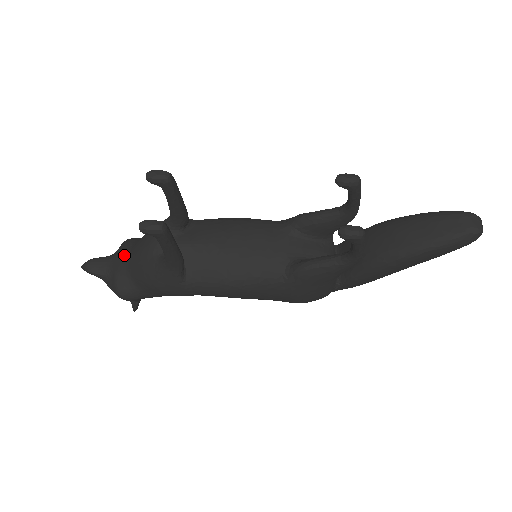
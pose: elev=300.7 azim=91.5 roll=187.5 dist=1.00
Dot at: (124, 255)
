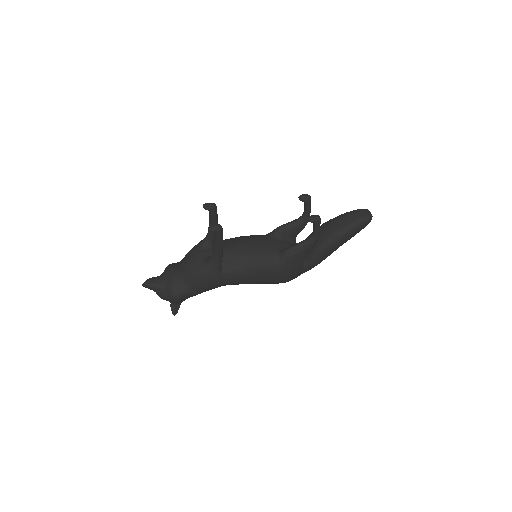
Dot at: (173, 270)
